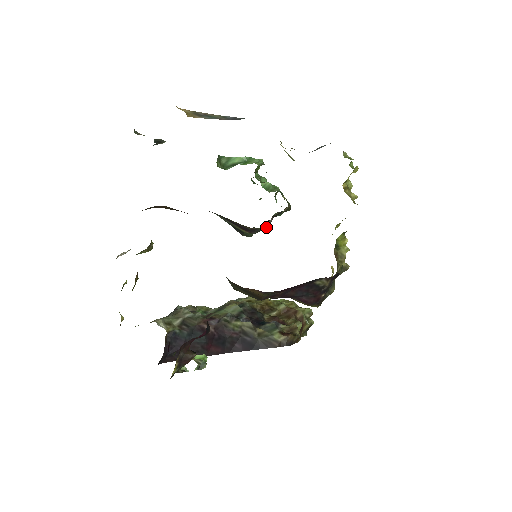
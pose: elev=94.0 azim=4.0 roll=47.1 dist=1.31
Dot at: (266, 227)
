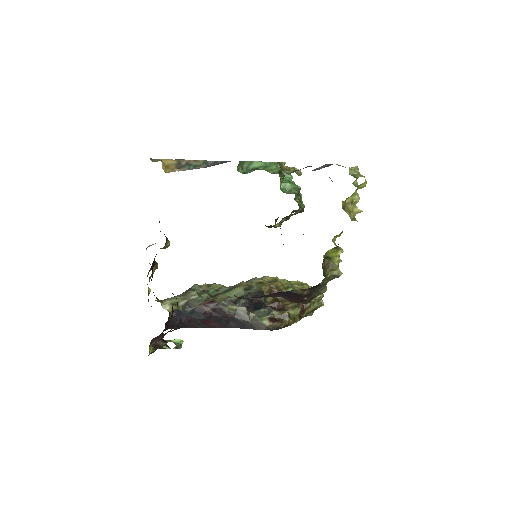
Dot at: (279, 225)
